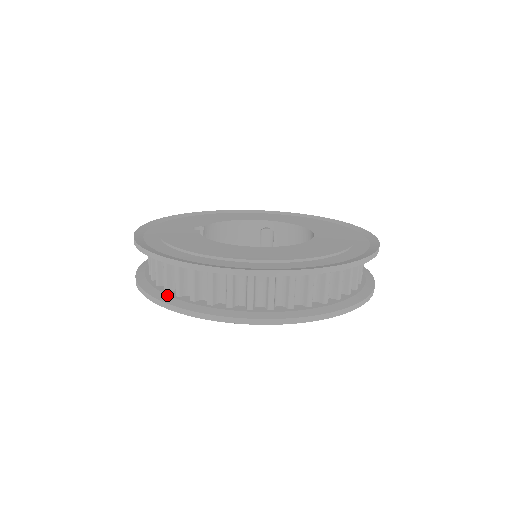
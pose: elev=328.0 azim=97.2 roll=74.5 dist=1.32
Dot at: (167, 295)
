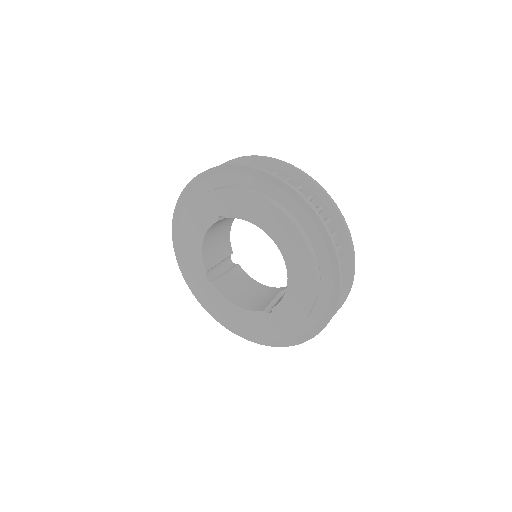
Dot at: occluded
